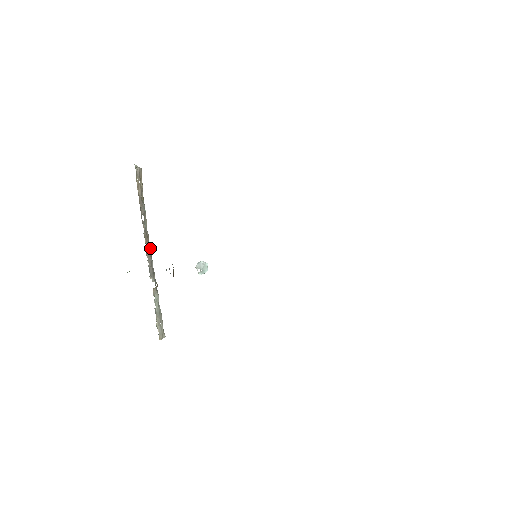
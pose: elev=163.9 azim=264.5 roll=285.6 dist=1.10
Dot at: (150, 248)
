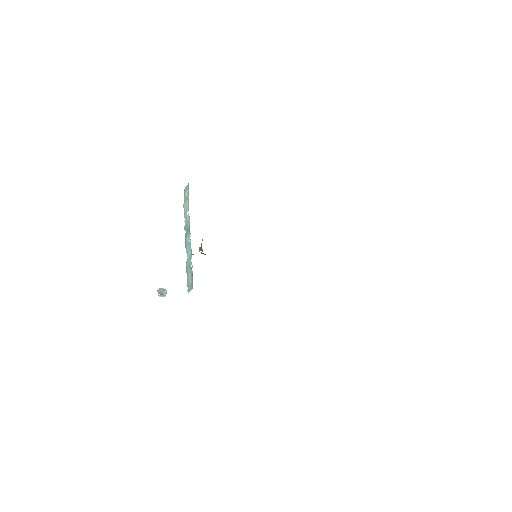
Dot at: (186, 233)
